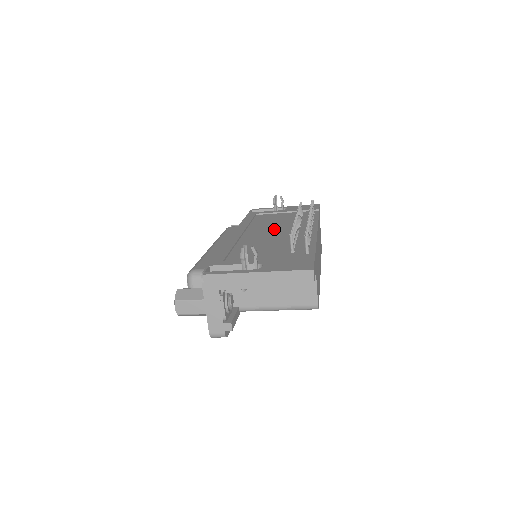
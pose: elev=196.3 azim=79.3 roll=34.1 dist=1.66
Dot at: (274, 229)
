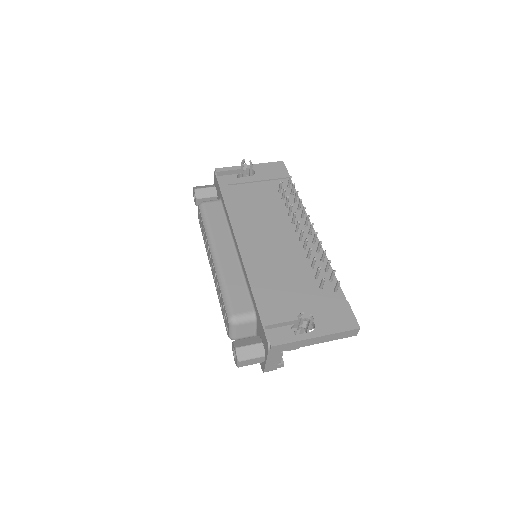
Dot at: (272, 230)
